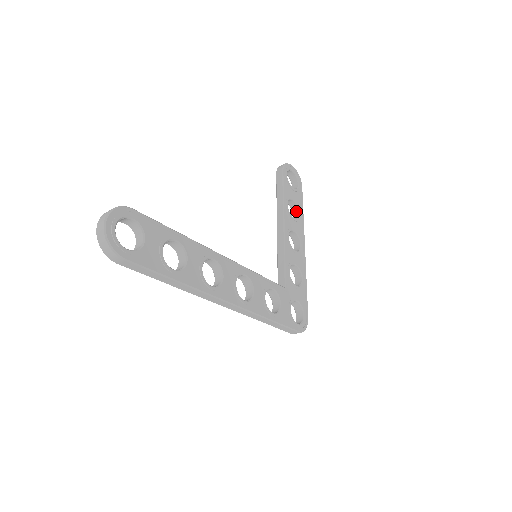
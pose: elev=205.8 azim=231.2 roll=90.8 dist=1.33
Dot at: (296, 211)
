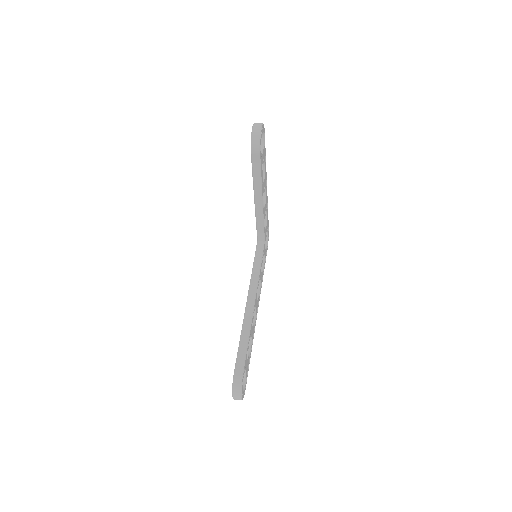
Dot at: occluded
